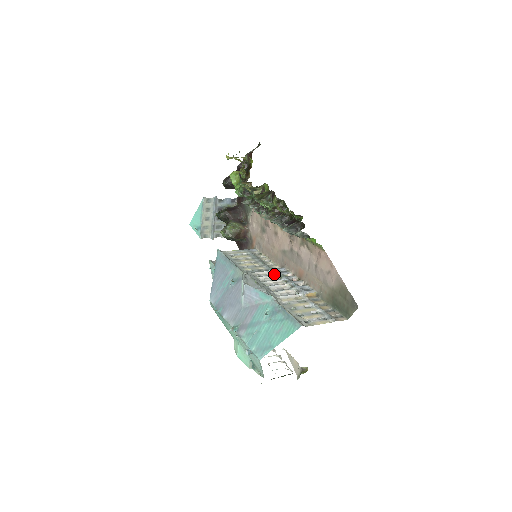
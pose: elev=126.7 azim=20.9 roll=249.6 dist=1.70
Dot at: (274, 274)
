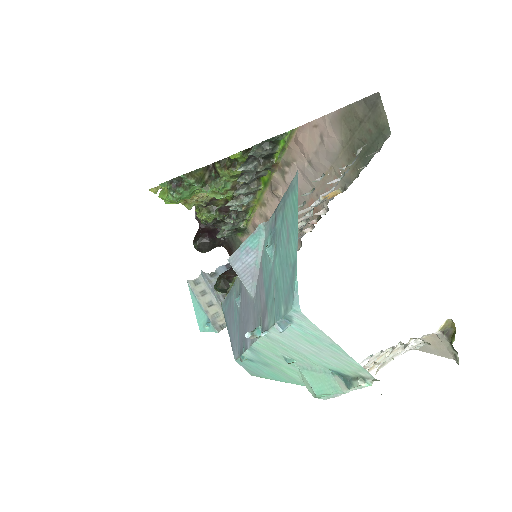
Dot at: occluded
